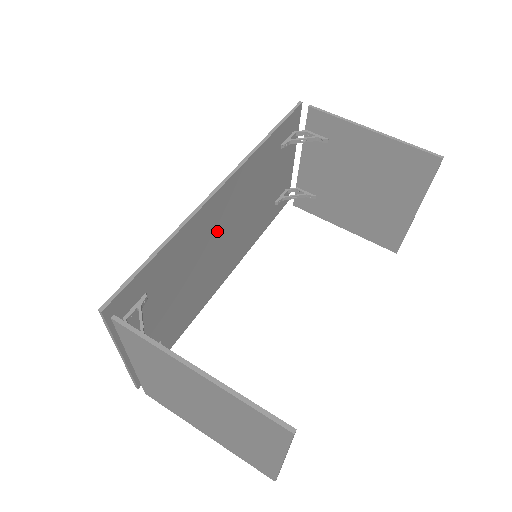
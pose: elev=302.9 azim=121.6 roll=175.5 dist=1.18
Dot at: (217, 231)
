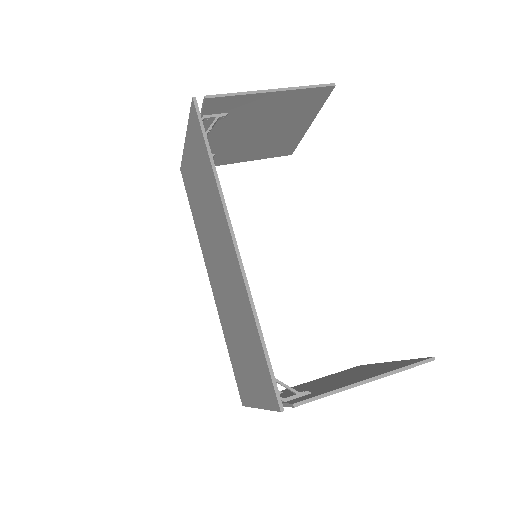
Dot at: occluded
